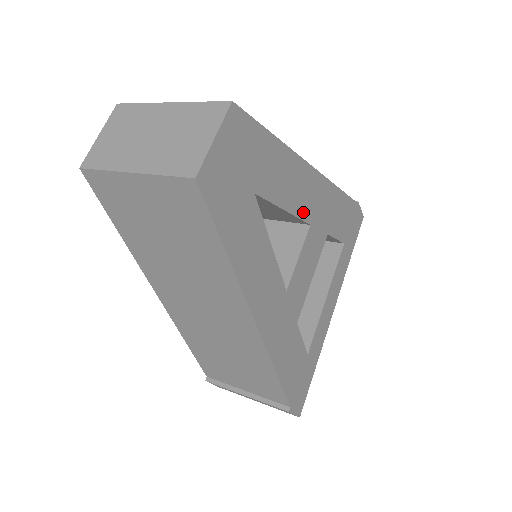
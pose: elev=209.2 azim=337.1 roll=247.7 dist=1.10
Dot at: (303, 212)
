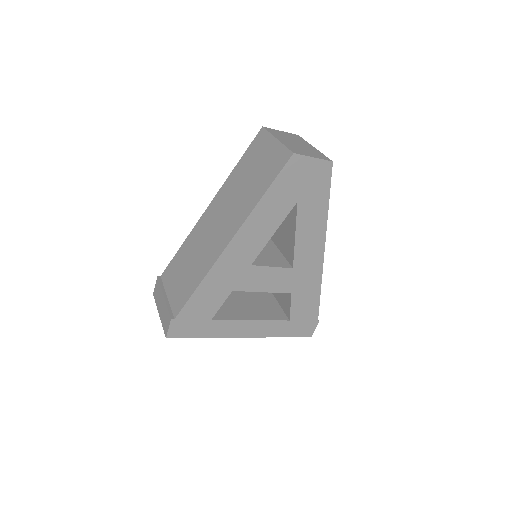
Dot at: (298, 255)
